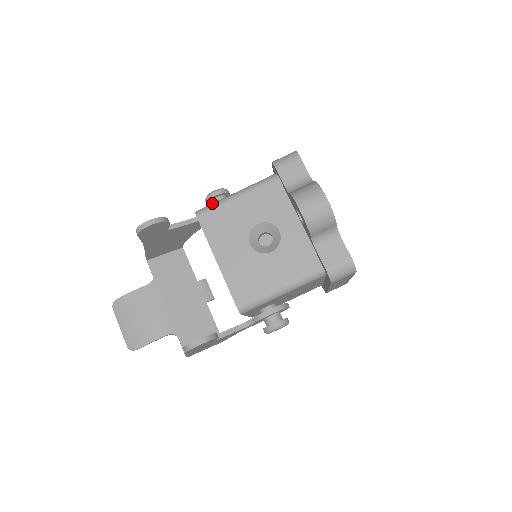
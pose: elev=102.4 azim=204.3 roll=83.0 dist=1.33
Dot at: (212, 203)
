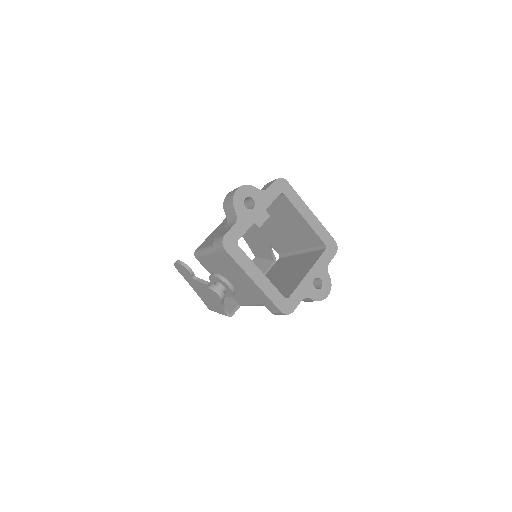
Dot at: occluded
